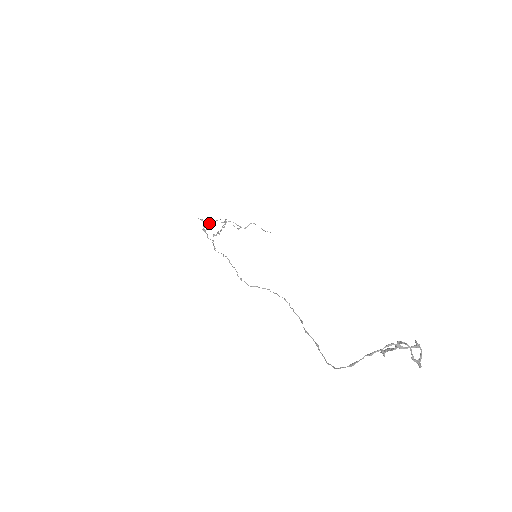
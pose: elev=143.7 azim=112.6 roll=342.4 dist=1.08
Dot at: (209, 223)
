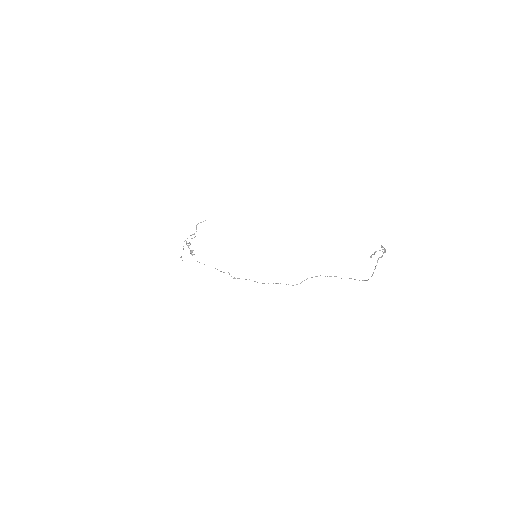
Dot at: occluded
